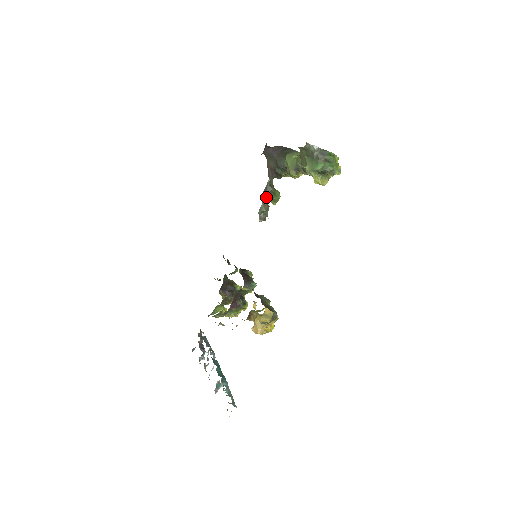
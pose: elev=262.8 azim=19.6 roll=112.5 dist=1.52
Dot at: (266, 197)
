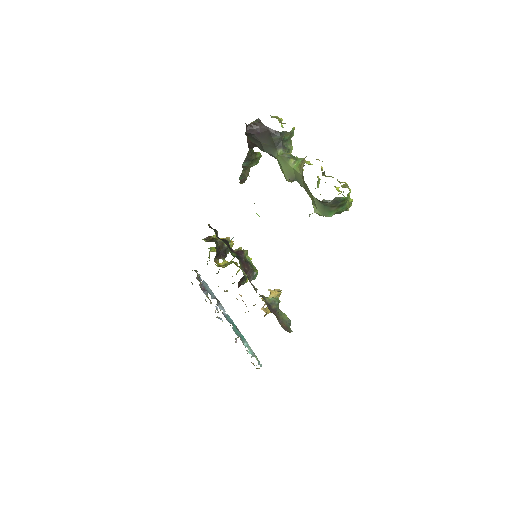
Dot at: (247, 167)
